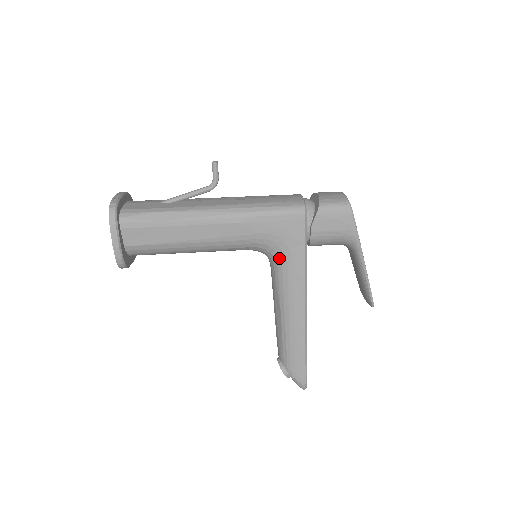
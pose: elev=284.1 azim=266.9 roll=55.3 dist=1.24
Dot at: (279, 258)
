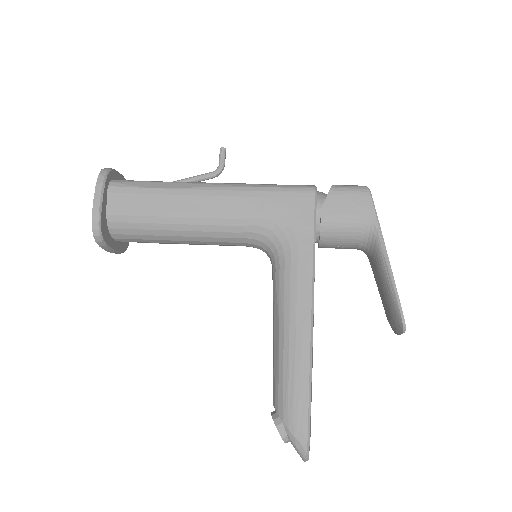
Dot at: (282, 247)
